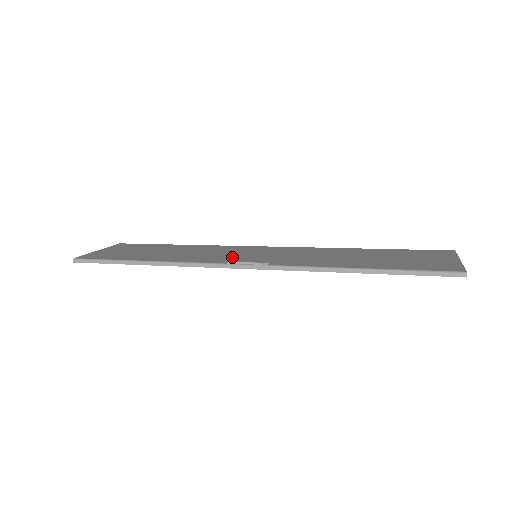
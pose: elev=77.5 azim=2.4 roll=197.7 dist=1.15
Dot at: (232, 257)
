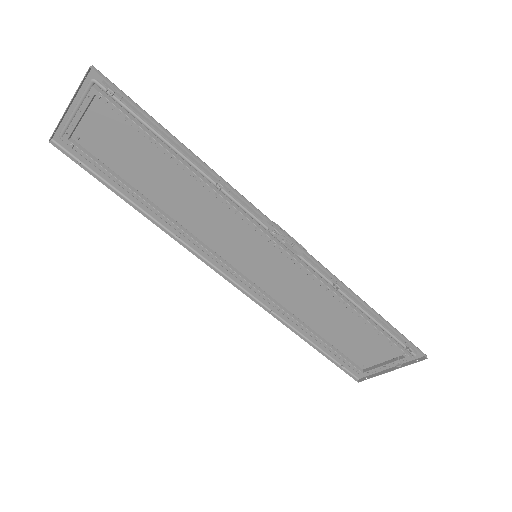
Dot at: (250, 233)
